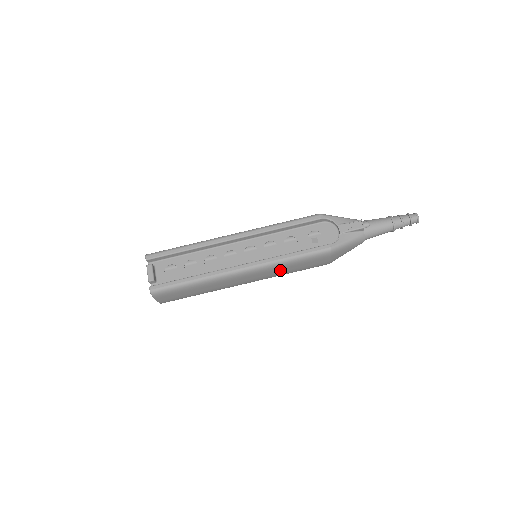
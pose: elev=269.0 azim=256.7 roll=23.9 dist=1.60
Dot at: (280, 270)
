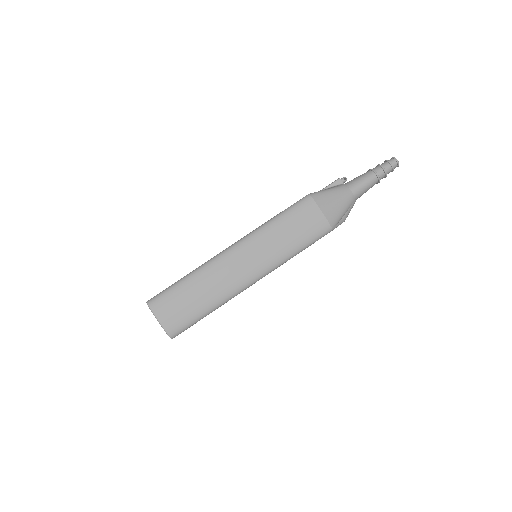
Dot at: (273, 239)
